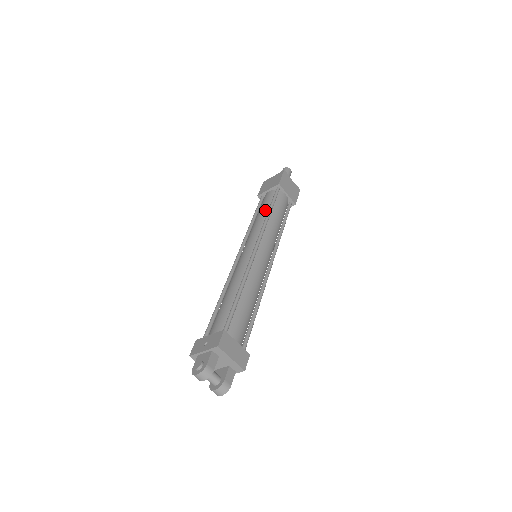
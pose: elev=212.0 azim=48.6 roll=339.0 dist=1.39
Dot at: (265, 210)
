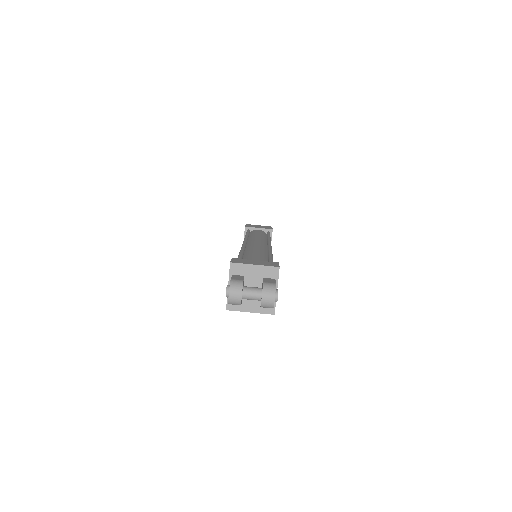
Dot at: occluded
